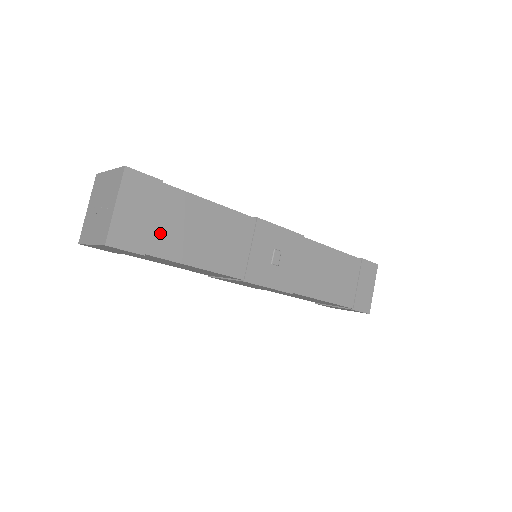
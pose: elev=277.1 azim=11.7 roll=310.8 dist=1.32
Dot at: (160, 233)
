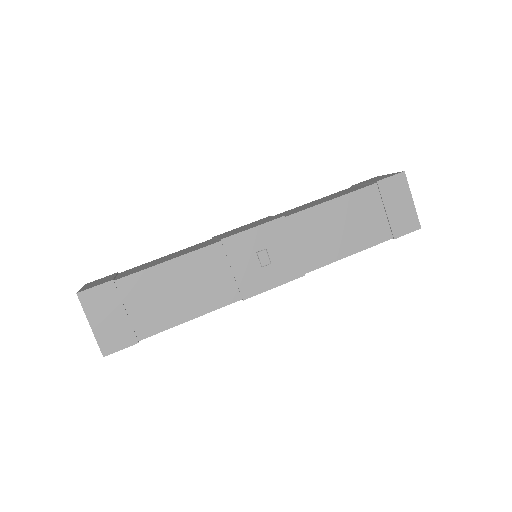
Dot at: (140, 318)
